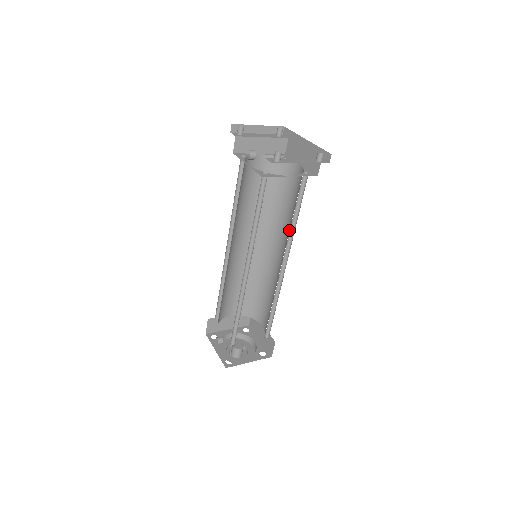
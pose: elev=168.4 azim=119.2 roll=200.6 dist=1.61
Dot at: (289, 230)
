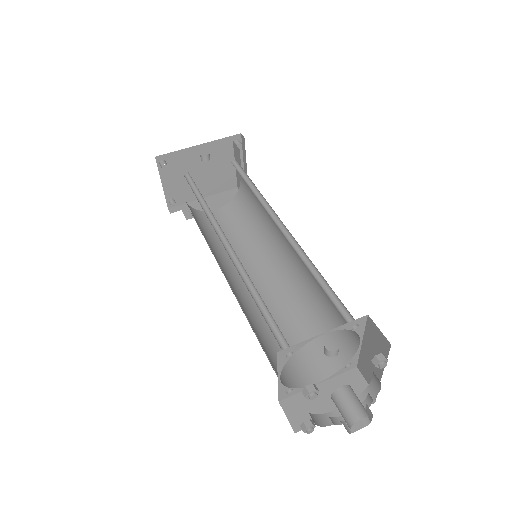
Dot at: (256, 243)
